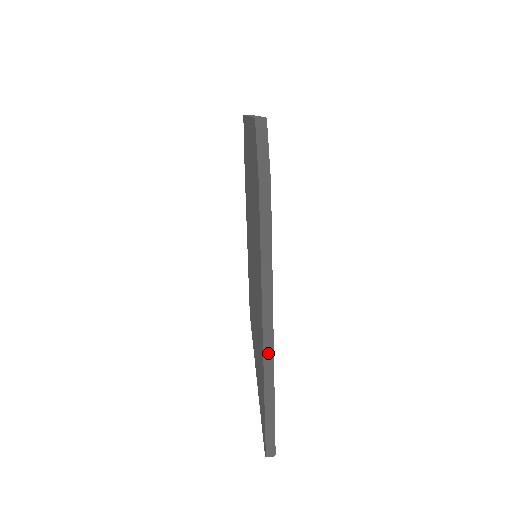
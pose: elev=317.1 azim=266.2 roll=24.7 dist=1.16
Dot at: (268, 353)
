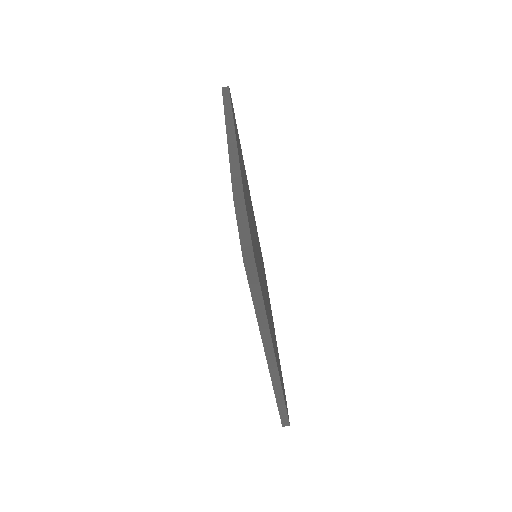
Dot at: occluded
